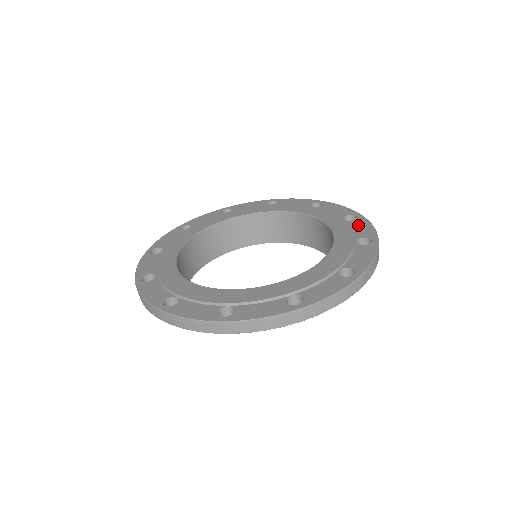
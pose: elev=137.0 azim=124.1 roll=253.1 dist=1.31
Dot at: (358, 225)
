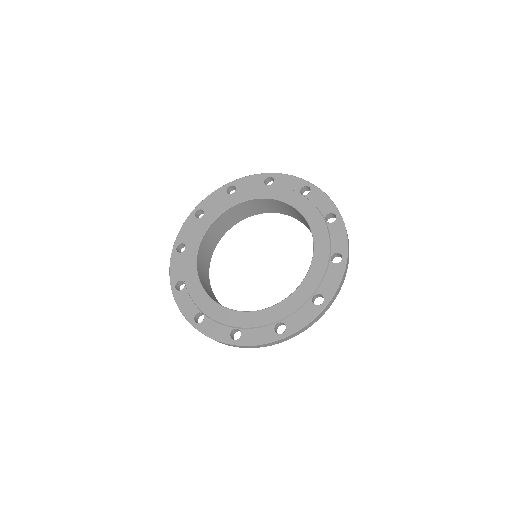
Dot at: (335, 232)
